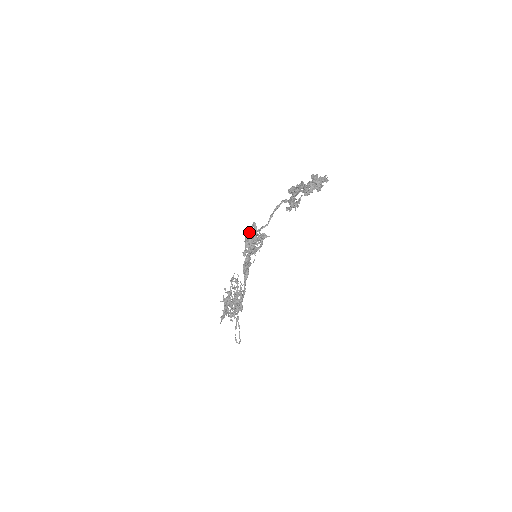
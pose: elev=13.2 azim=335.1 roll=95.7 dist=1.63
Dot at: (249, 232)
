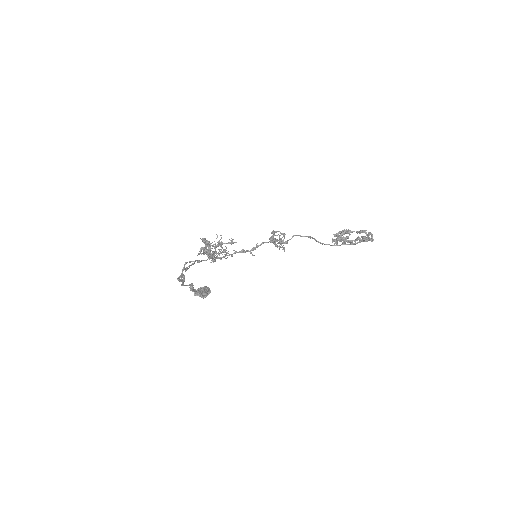
Dot at: occluded
